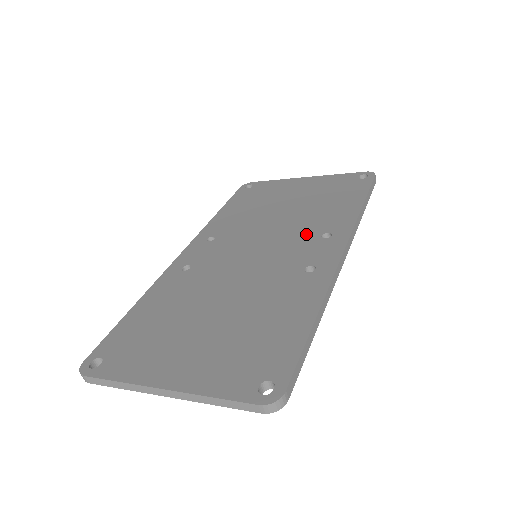
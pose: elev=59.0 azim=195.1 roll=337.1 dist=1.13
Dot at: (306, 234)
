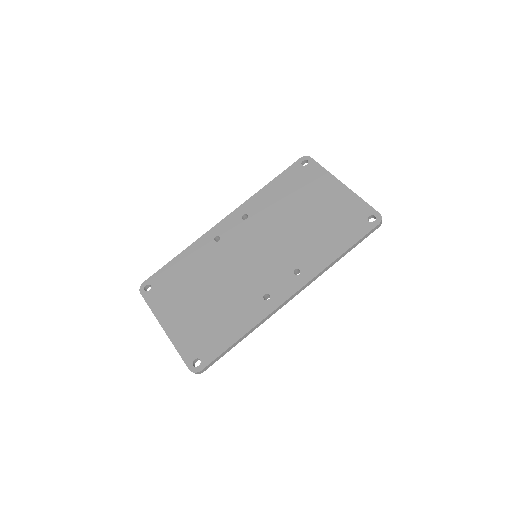
Dot at: (289, 260)
